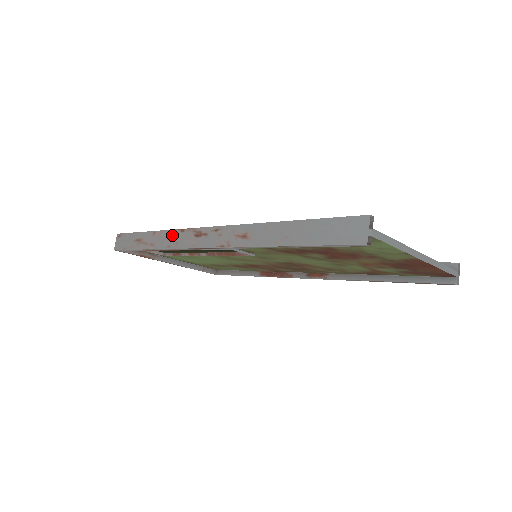
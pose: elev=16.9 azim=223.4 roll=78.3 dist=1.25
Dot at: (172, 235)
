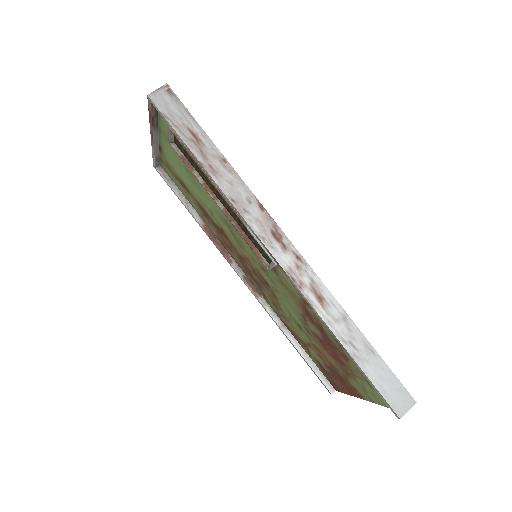
Dot at: (246, 195)
